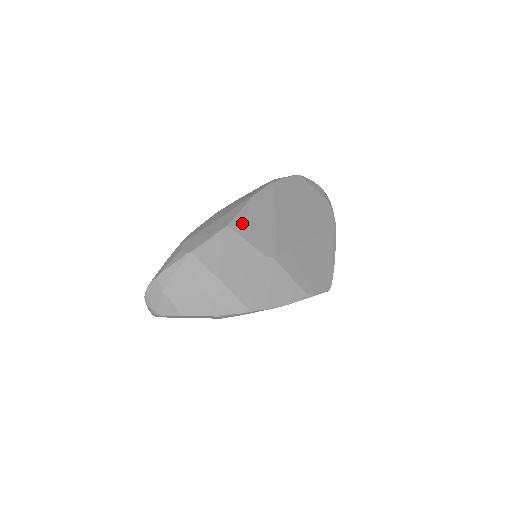
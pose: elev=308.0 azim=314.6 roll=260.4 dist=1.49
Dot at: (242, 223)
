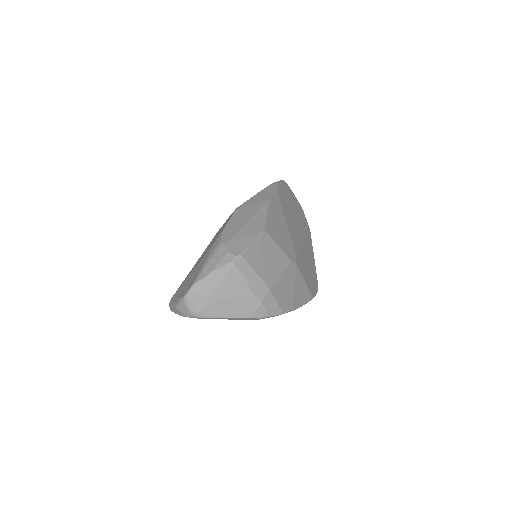
Dot at: (271, 228)
